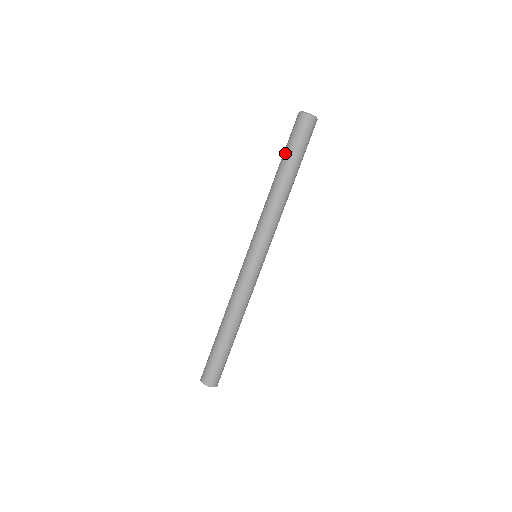
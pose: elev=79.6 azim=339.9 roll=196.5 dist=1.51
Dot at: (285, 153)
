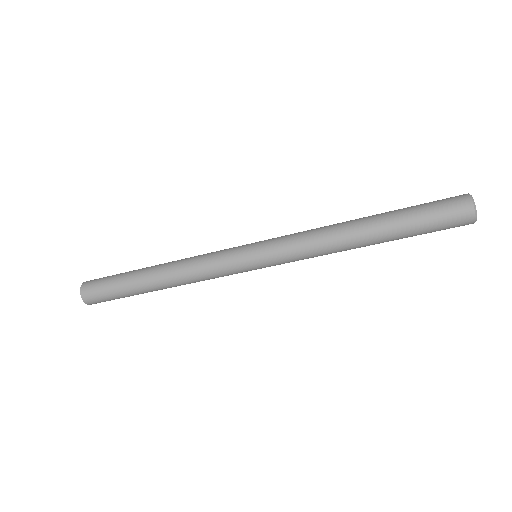
Dot at: (406, 220)
